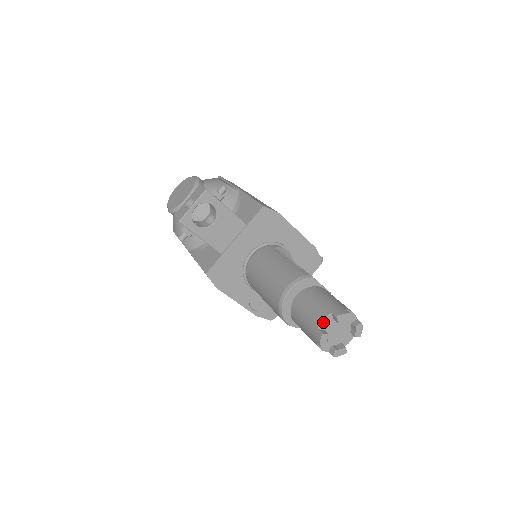
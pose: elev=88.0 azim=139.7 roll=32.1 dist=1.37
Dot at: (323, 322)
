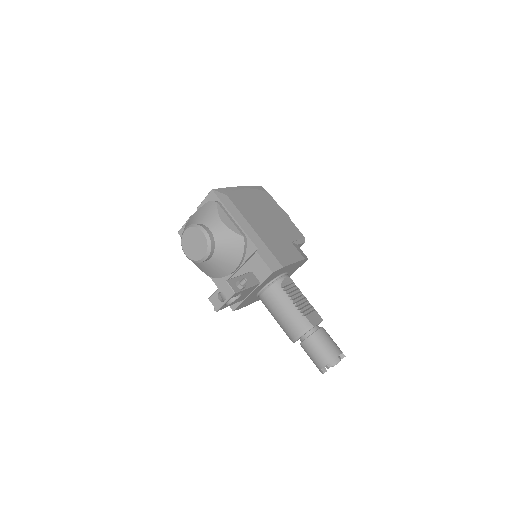
Dot at: (324, 367)
